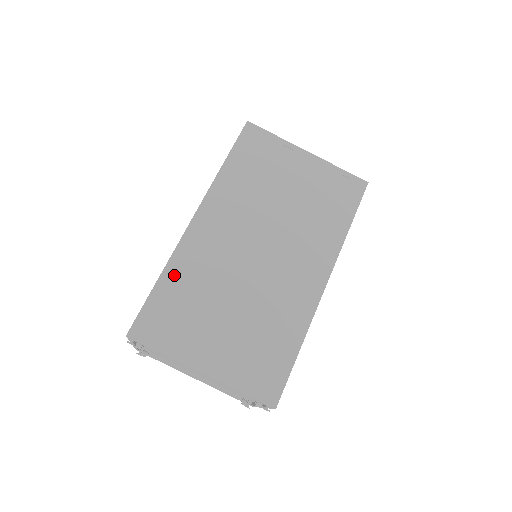
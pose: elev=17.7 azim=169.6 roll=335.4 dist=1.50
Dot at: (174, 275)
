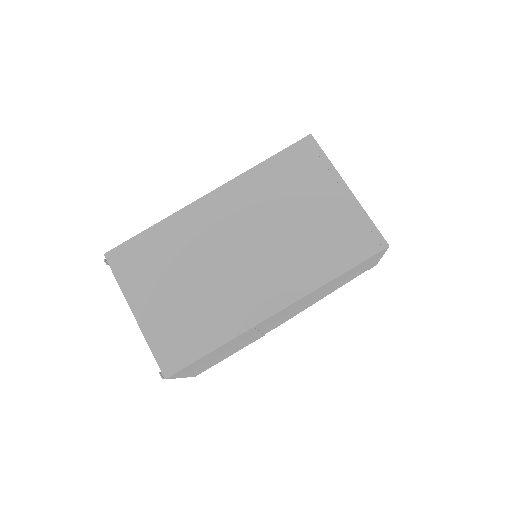
Dot at: (164, 230)
